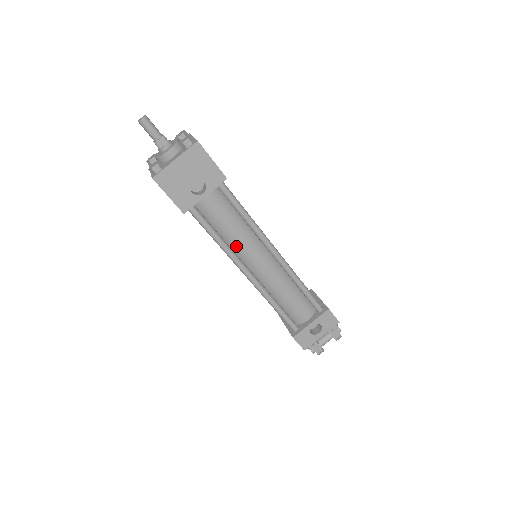
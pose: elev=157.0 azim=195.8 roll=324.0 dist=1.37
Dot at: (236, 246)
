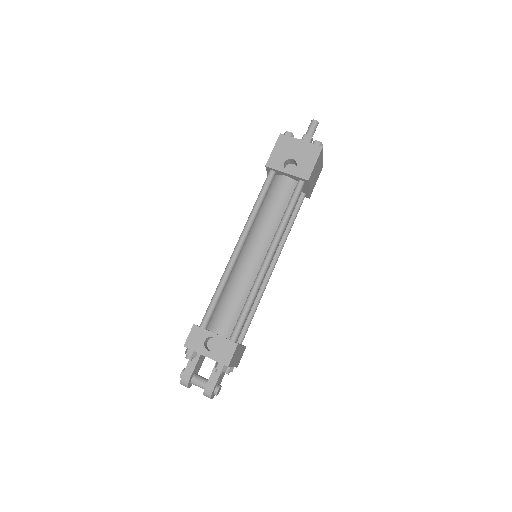
Dot at: (258, 224)
